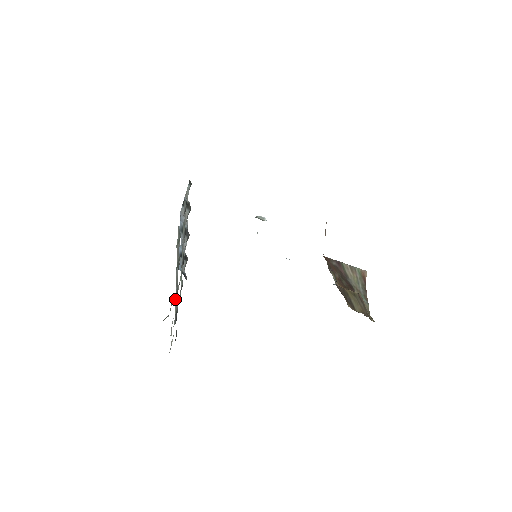
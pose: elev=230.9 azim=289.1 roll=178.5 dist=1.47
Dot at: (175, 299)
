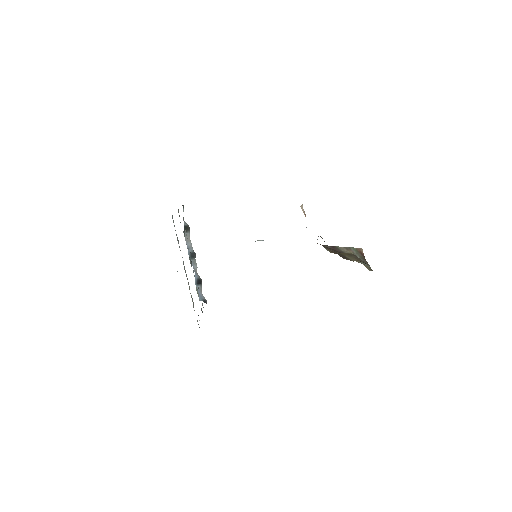
Dot at: occluded
